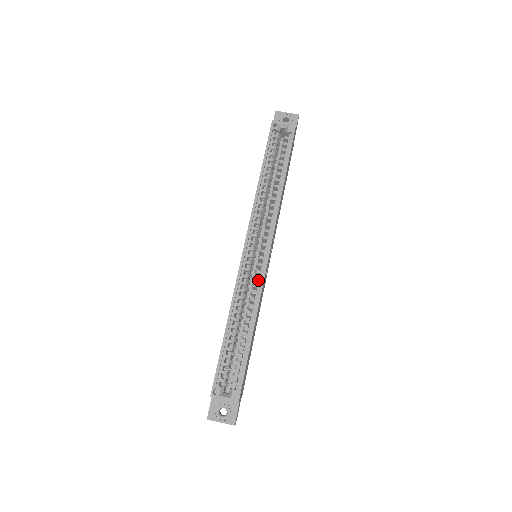
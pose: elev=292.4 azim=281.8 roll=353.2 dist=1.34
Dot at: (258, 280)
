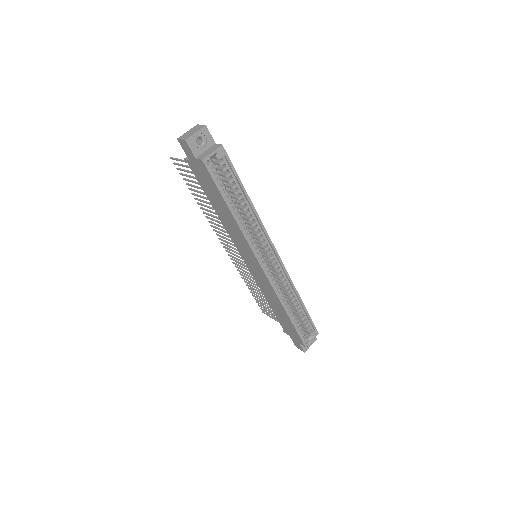
Dot at: (282, 275)
